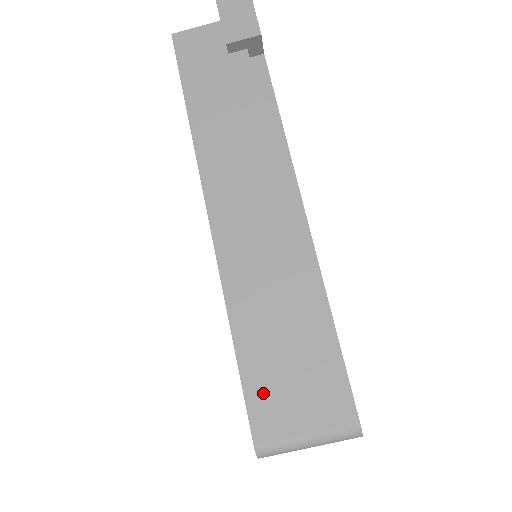
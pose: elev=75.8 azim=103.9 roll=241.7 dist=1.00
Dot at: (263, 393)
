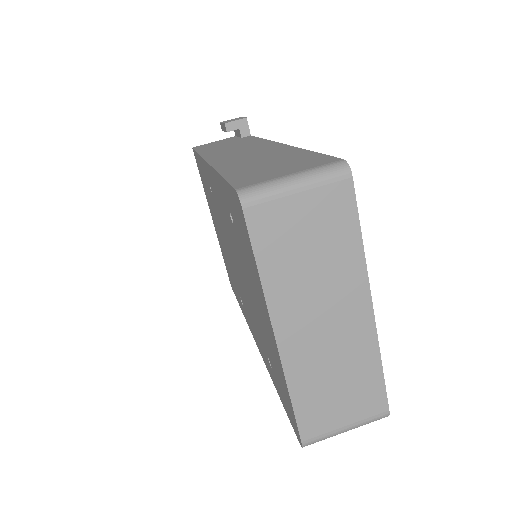
Dot at: (246, 177)
